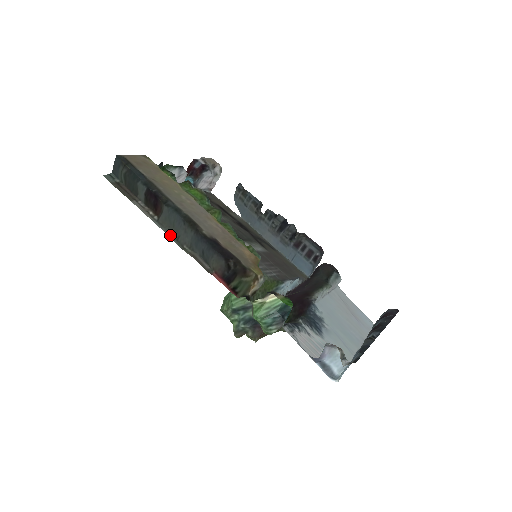
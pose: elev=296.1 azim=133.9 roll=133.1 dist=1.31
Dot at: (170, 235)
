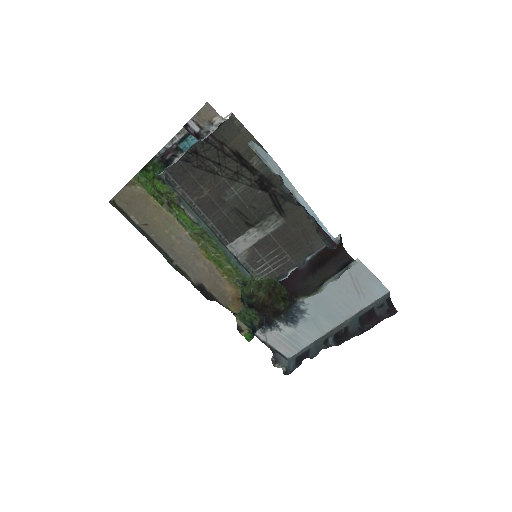
Dot at: occluded
